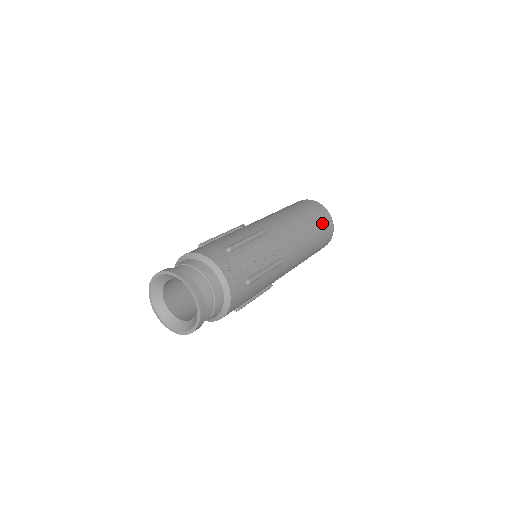
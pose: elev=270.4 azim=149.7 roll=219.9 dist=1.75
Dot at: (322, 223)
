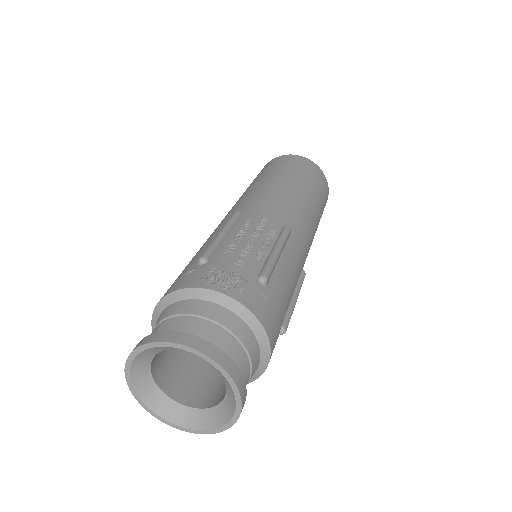
Dot at: (300, 168)
